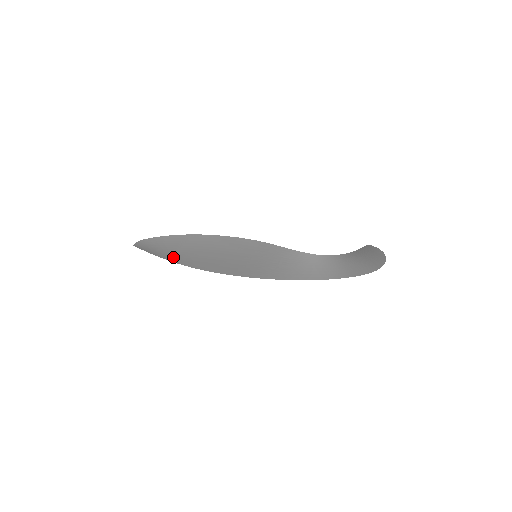
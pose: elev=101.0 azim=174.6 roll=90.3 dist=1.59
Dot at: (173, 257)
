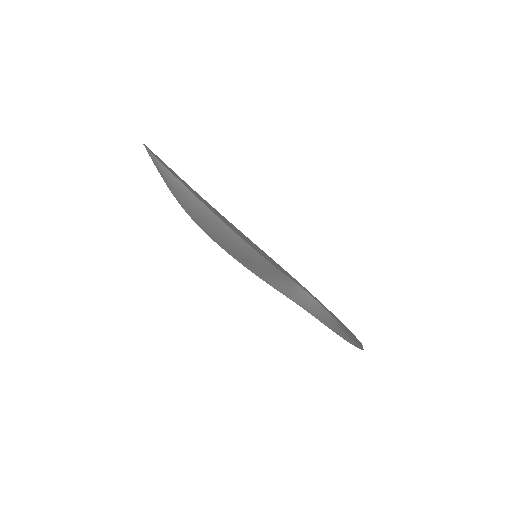
Dot at: (177, 196)
